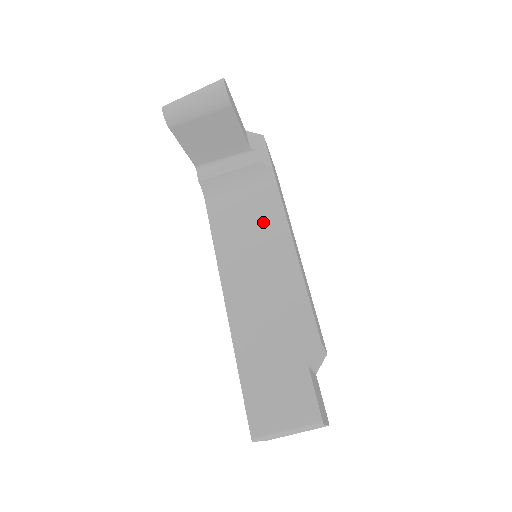
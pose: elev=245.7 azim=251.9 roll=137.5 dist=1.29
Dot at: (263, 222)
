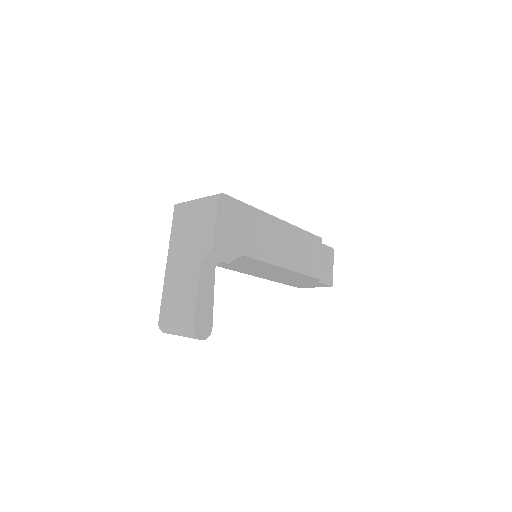
Dot at: (254, 265)
